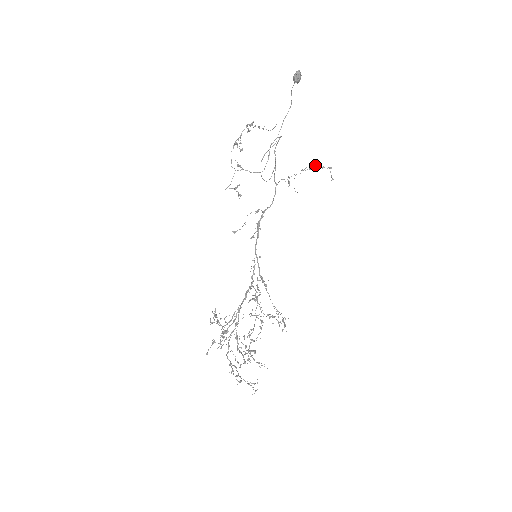
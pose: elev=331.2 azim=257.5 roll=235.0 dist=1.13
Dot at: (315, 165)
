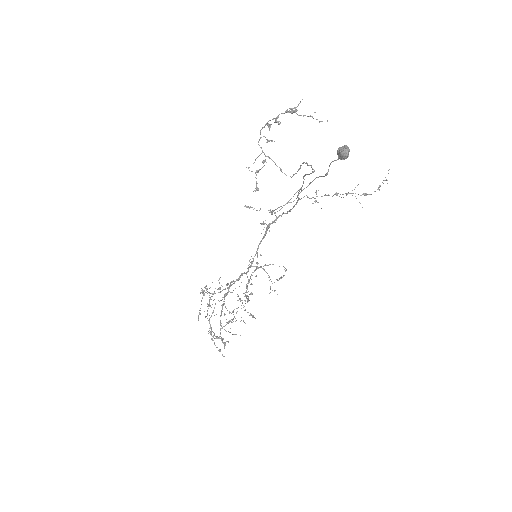
Dot at: occluded
